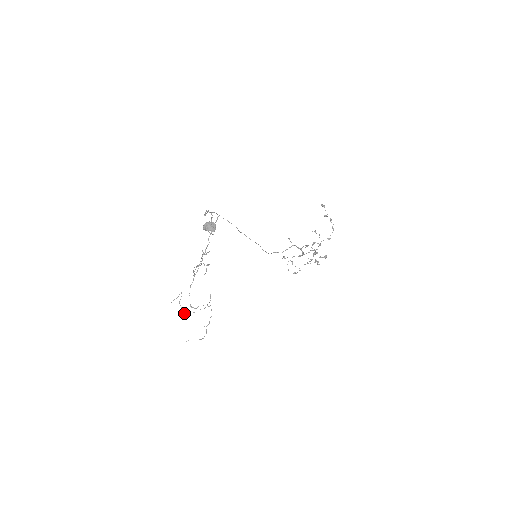
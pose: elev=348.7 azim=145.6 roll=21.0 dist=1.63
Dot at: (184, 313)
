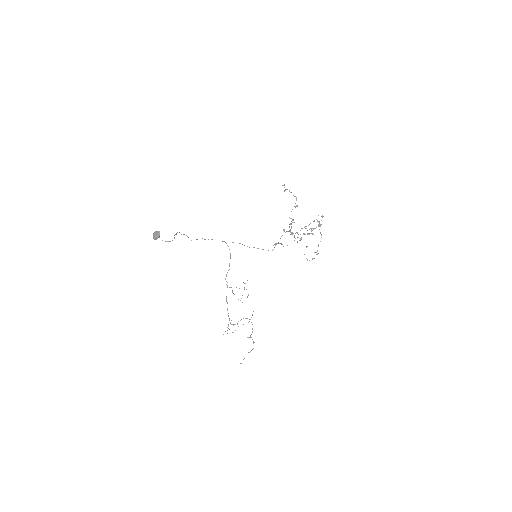
Dot at: occluded
